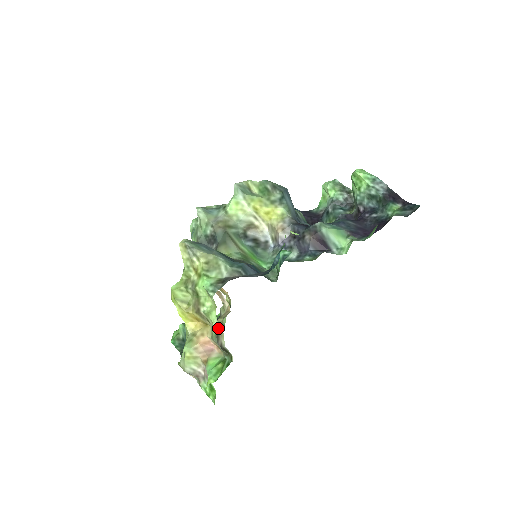
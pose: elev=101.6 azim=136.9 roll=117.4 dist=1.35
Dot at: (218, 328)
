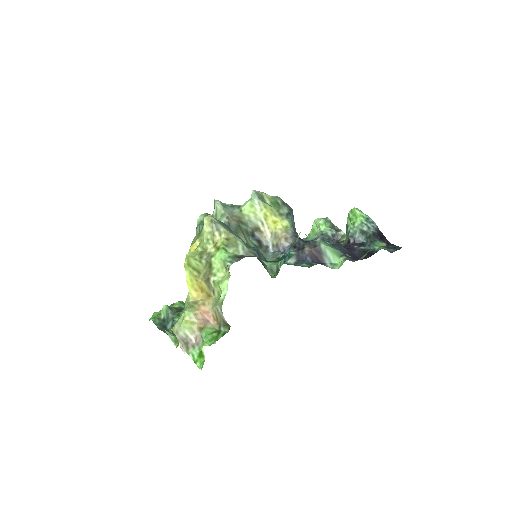
Dot at: occluded
